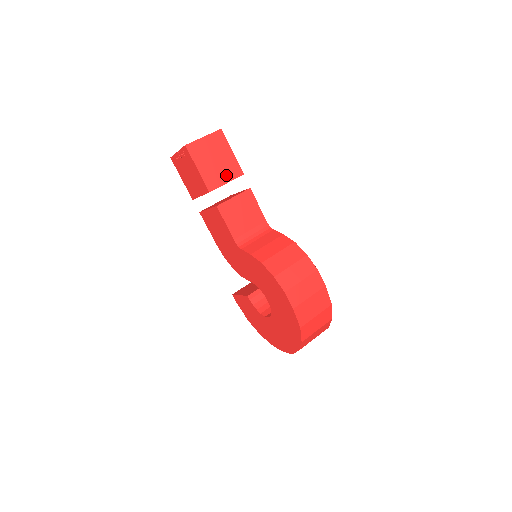
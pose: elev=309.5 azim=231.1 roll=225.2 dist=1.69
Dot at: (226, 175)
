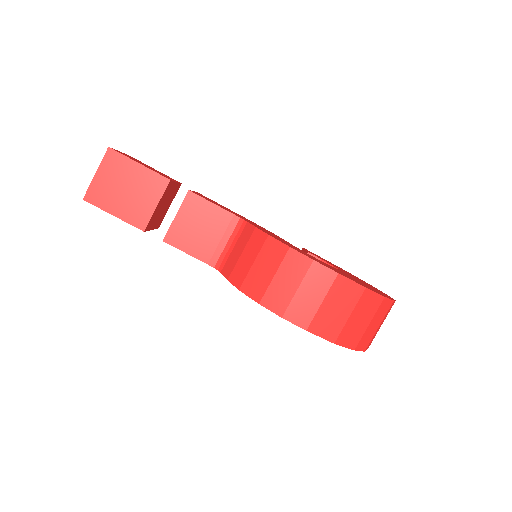
Dot at: (150, 197)
